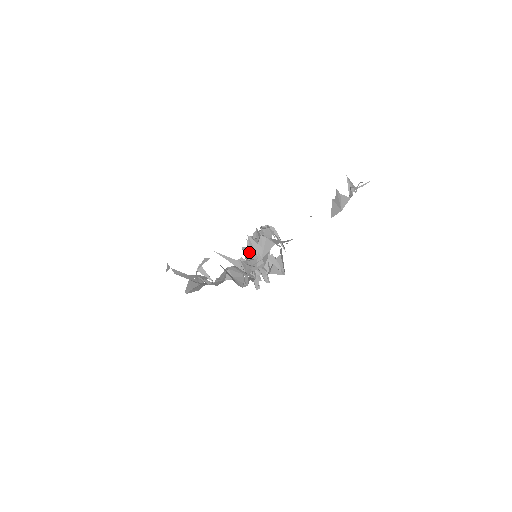
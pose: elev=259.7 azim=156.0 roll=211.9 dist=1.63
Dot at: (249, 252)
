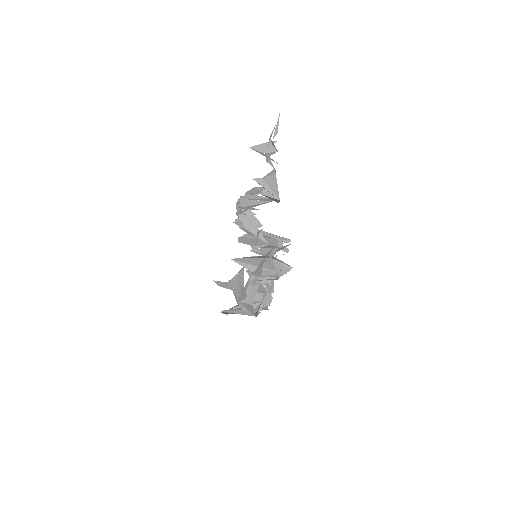
Dot at: occluded
